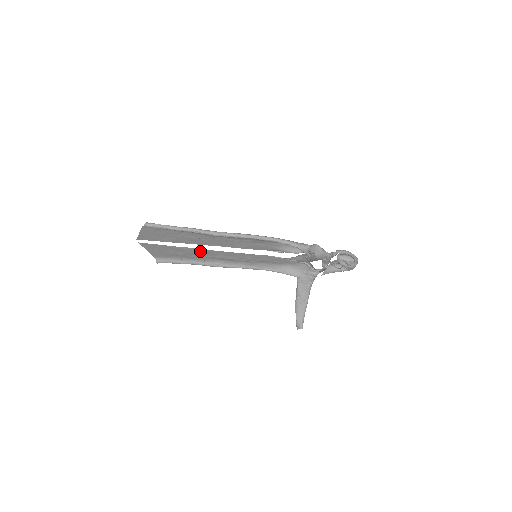
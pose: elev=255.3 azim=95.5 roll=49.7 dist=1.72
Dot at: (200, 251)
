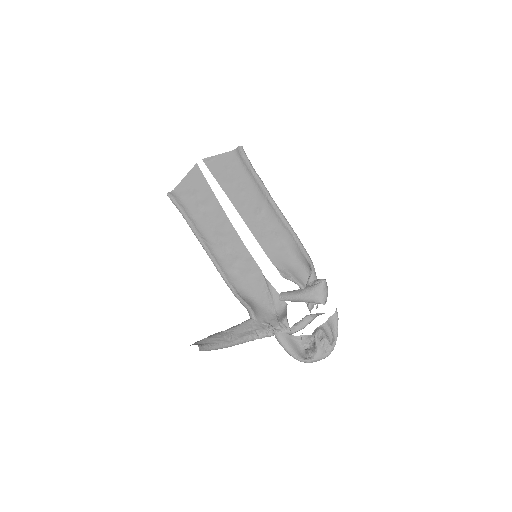
Dot at: (219, 214)
